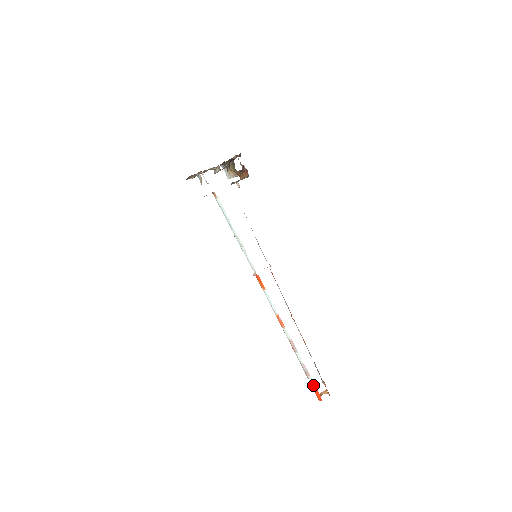
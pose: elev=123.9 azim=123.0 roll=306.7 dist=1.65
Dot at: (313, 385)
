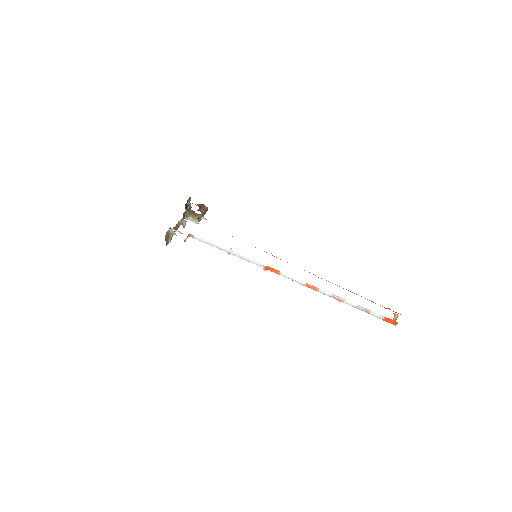
Dot at: (380, 316)
